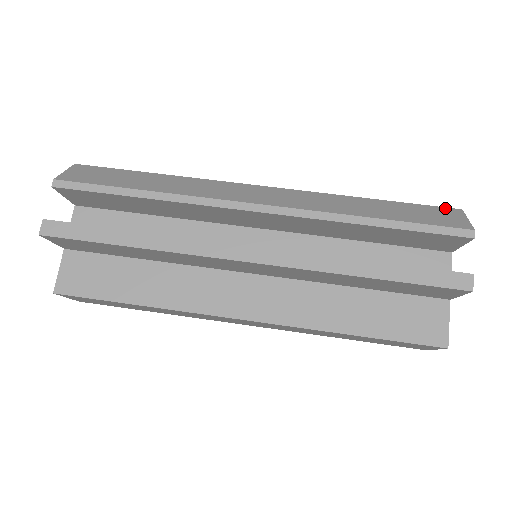
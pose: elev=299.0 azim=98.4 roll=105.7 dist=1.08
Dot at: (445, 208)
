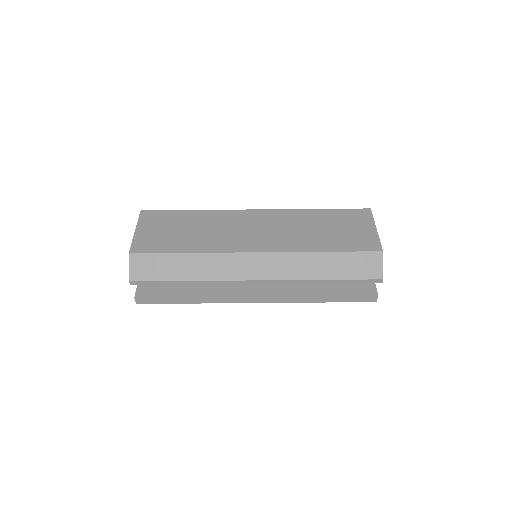
Dot at: (372, 253)
